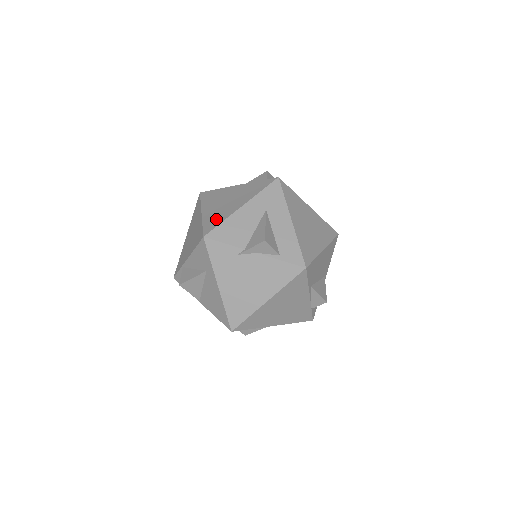
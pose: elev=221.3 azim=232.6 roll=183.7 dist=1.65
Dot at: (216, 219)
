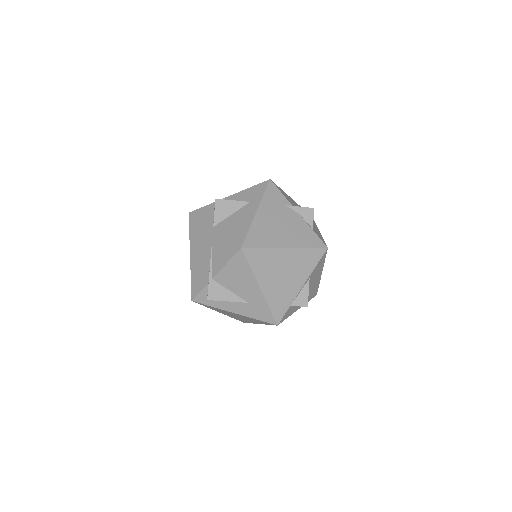
Dot at: occluded
